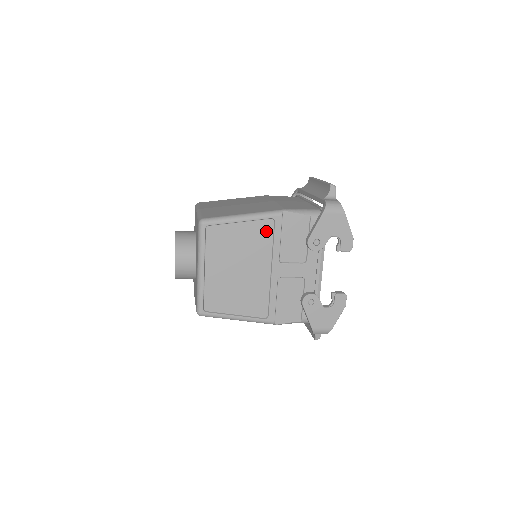
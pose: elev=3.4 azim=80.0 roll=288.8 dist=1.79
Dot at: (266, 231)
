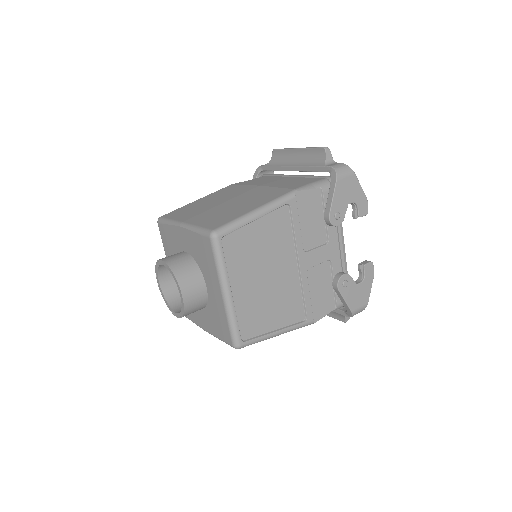
Dot at: (283, 221)
